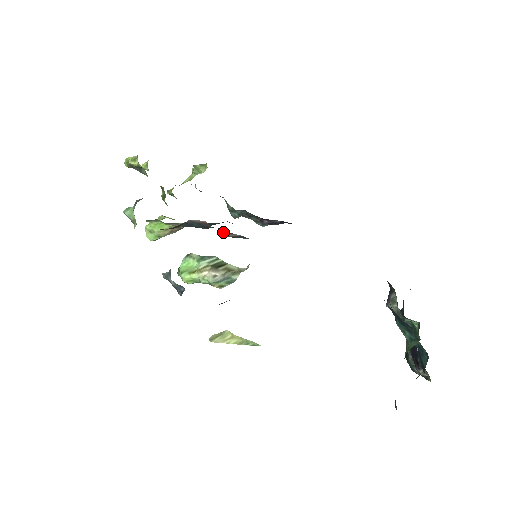
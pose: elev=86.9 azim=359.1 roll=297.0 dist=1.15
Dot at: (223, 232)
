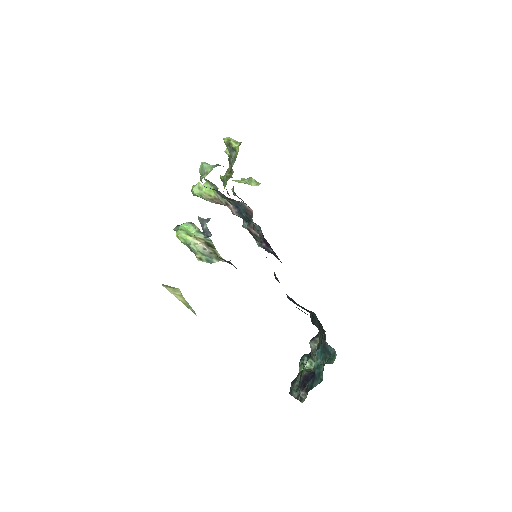
Dot at: (251, 226)
